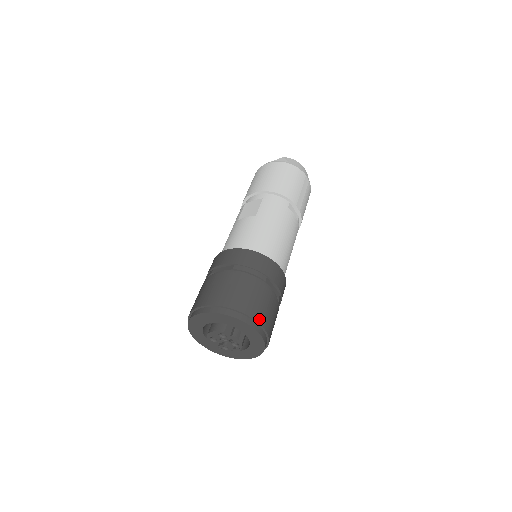
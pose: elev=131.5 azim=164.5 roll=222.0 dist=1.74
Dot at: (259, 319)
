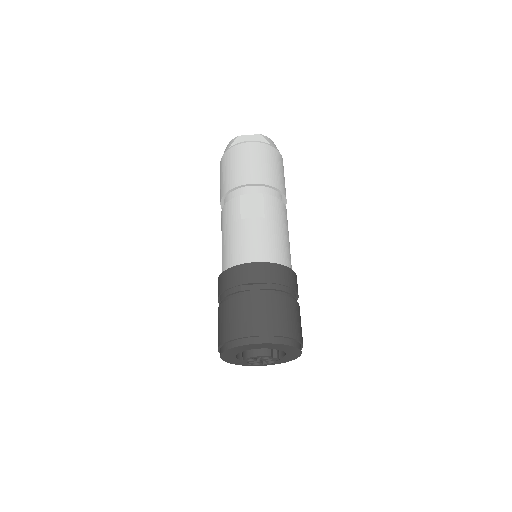
Dot at: (302, 340)
